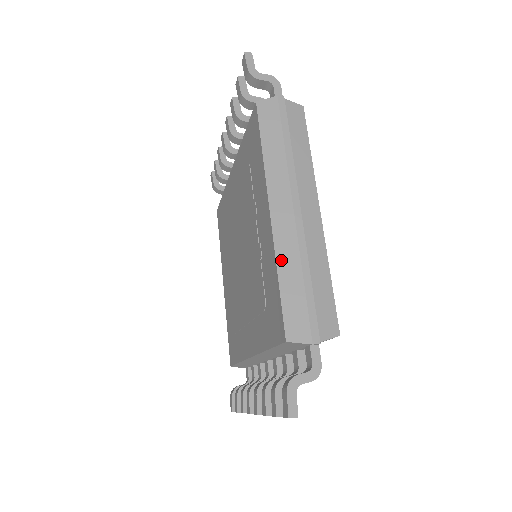
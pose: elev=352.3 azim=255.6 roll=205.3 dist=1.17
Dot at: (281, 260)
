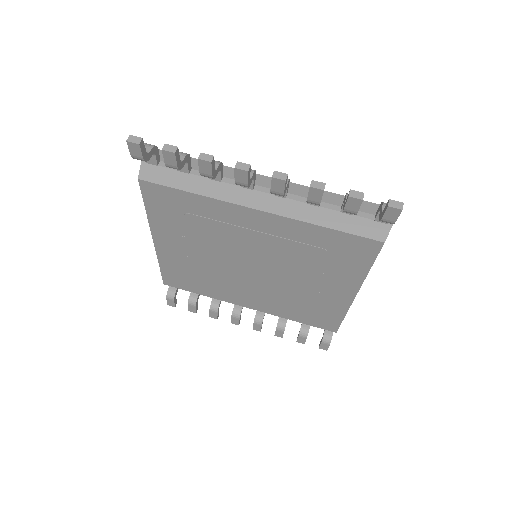
Dot at: occluded
